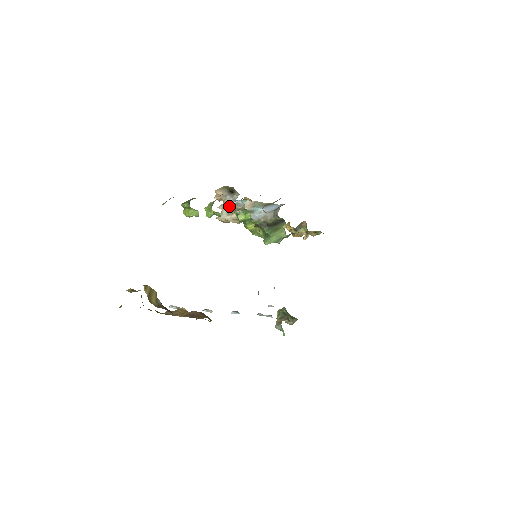
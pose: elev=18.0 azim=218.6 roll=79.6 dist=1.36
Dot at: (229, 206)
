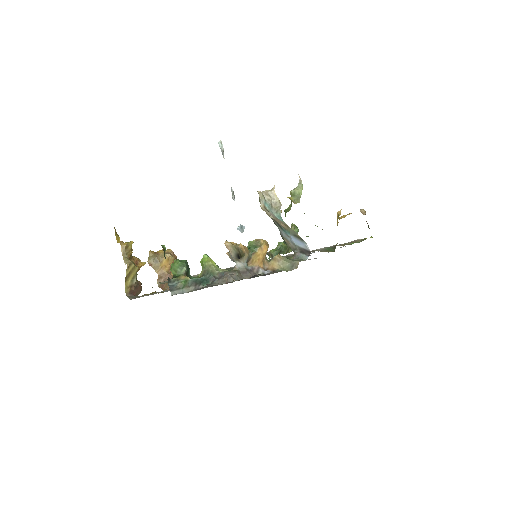
Dot at: (231, 259)
